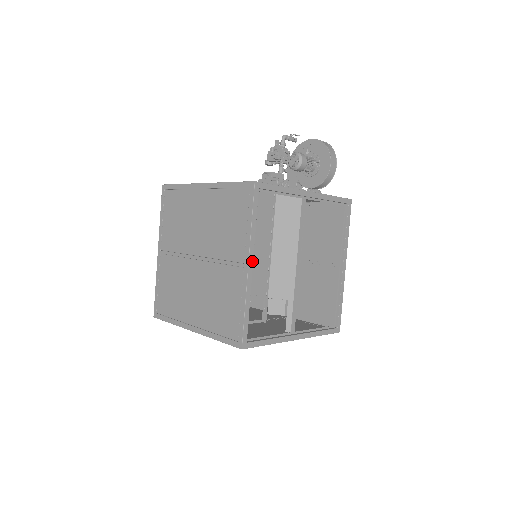
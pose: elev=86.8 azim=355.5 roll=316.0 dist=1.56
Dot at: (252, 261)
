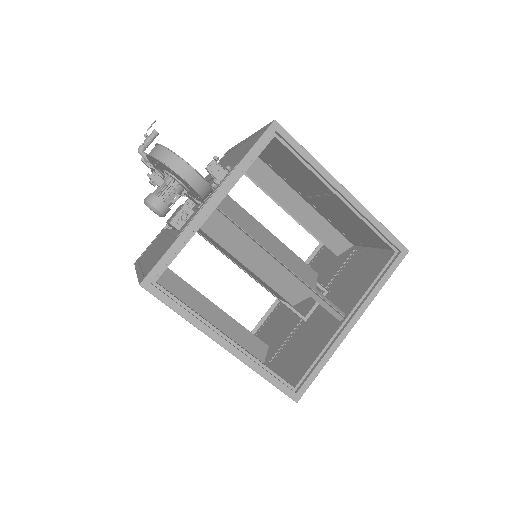
Dot at: (222, 339)
